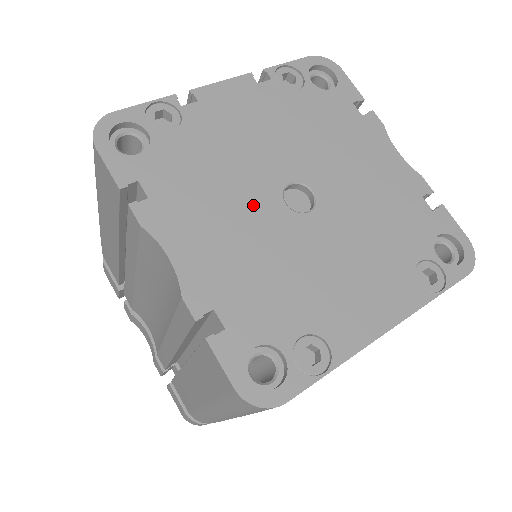
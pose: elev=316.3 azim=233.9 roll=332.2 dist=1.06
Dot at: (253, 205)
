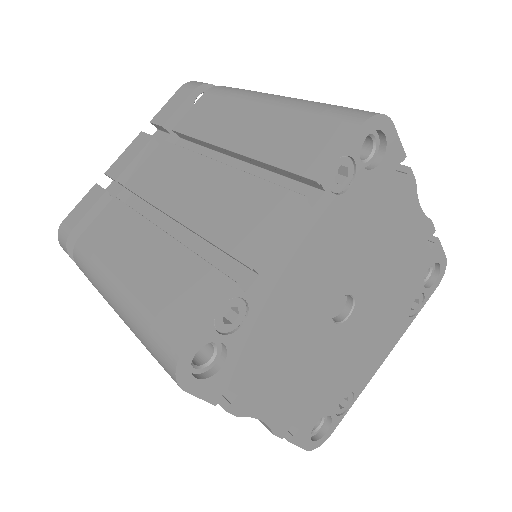
Dot at: (312, 341)
